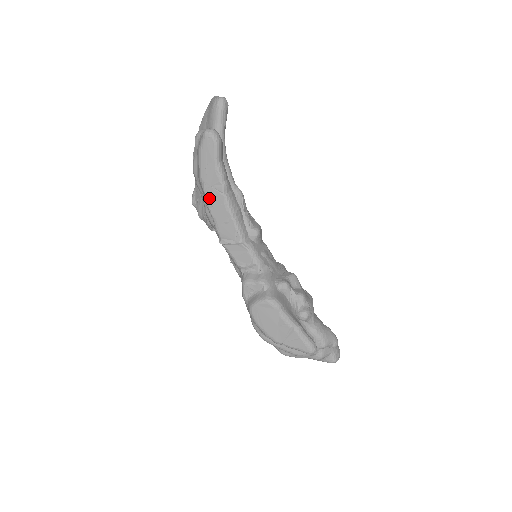
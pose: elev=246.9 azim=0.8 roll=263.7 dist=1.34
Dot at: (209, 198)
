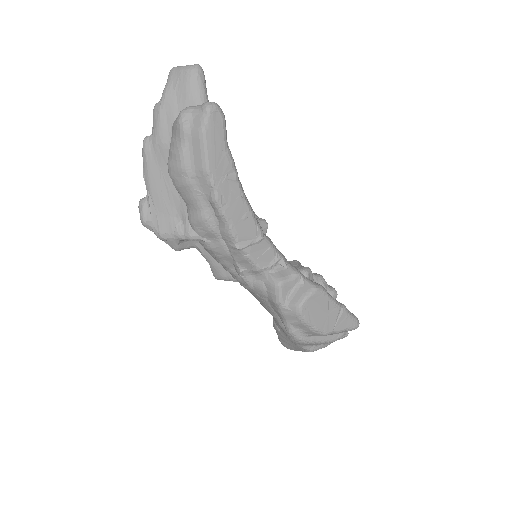
Dot at: (221, 193)
